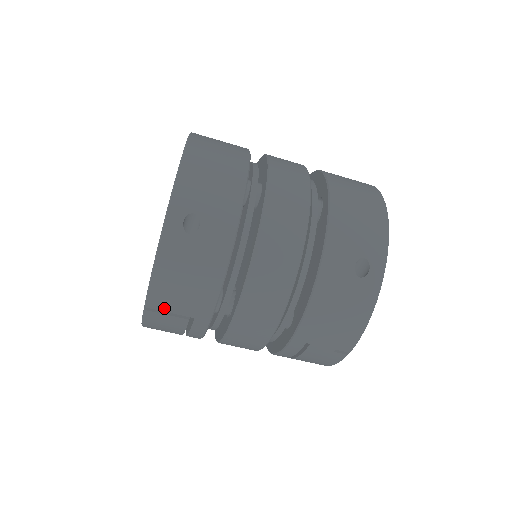
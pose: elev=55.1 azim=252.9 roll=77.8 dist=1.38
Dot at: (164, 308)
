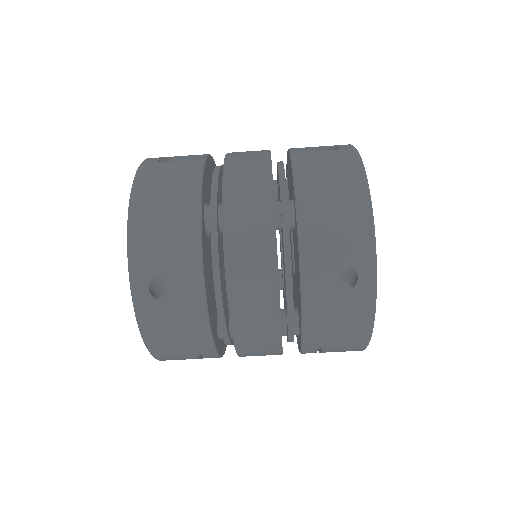
Dot at: (170, 355)
